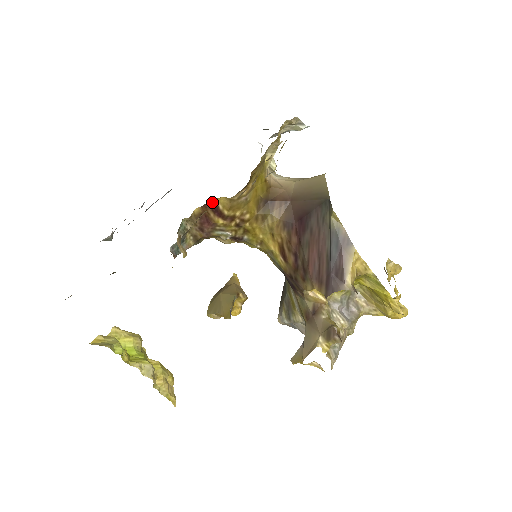
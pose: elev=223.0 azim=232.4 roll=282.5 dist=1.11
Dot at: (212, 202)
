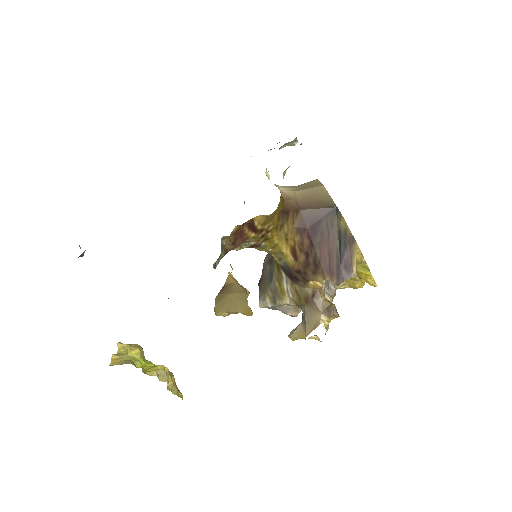
Dot at: (250, 220)
